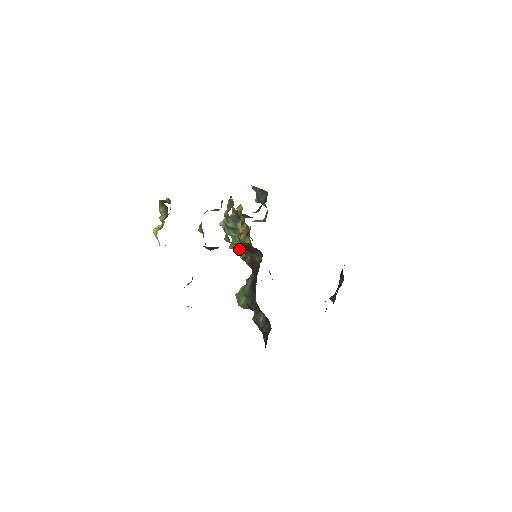
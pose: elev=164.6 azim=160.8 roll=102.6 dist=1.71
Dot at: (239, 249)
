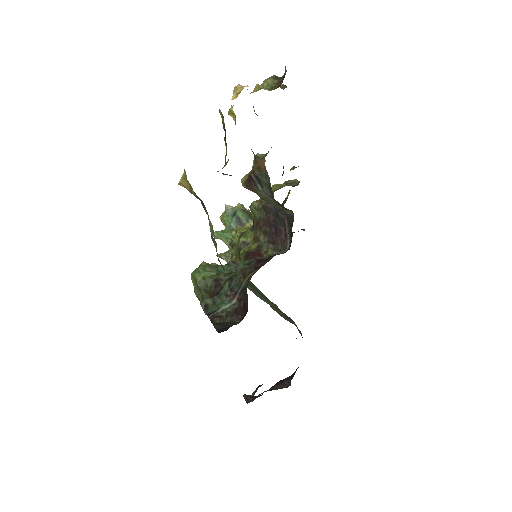
Dot at: (243, 233)
